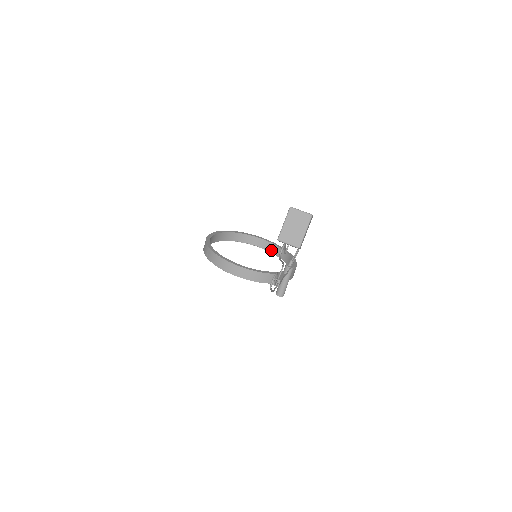
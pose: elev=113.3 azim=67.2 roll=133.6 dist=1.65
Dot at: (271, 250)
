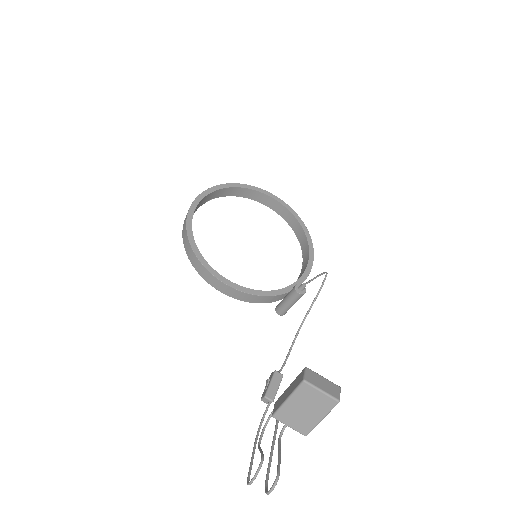
Dot at: (283, 215)
